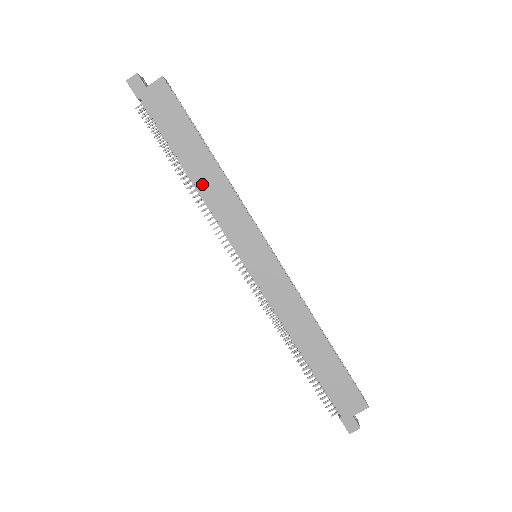
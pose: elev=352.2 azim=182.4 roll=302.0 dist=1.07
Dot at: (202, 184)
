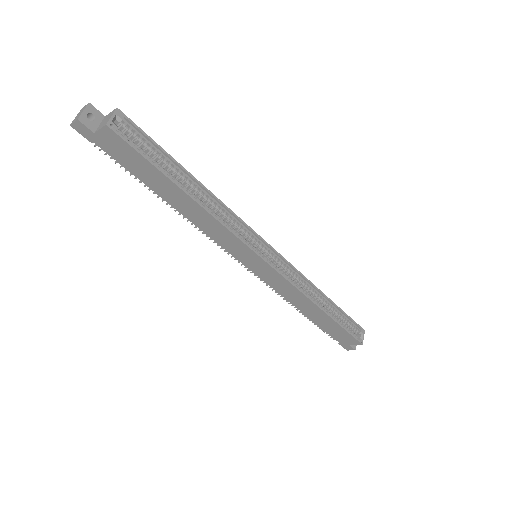
Dot at: (187, 214)
